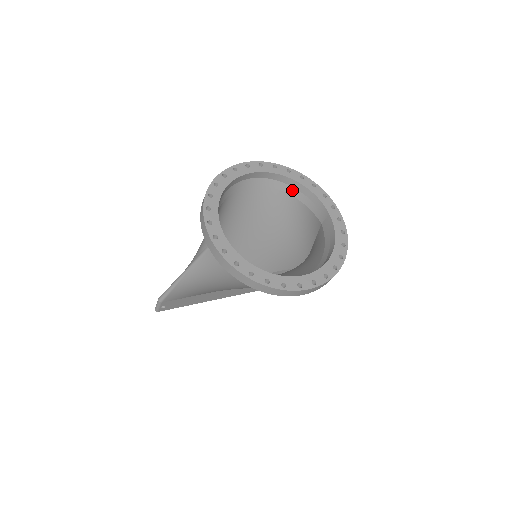
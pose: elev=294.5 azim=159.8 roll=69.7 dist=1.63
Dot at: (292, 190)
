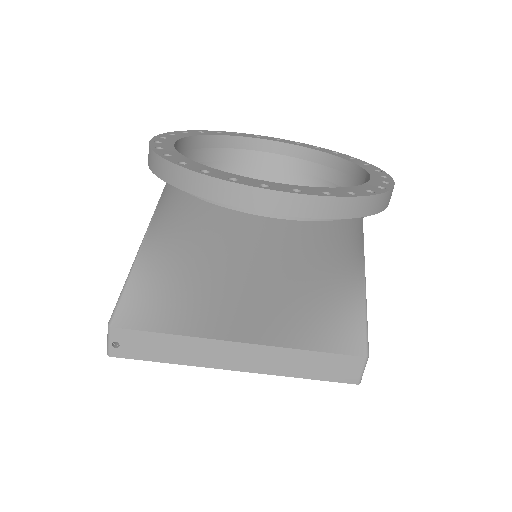
Dot at: (321, 170)
